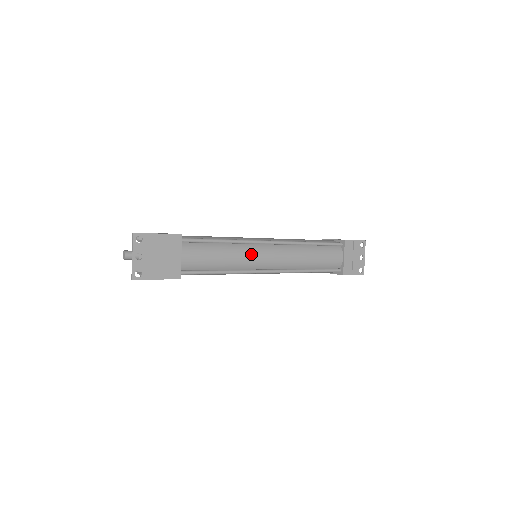
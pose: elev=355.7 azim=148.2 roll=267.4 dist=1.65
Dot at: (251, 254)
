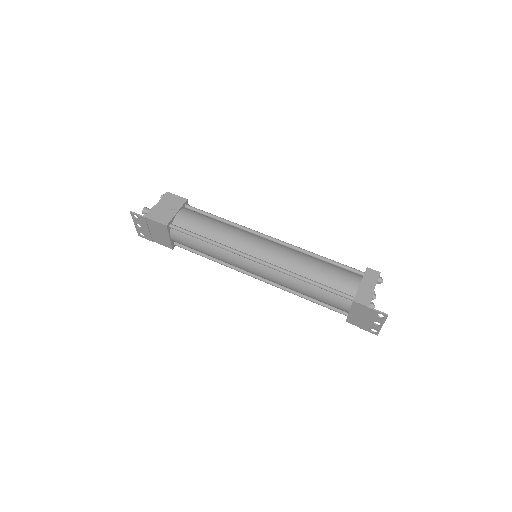
Dot at: (233, 261)
